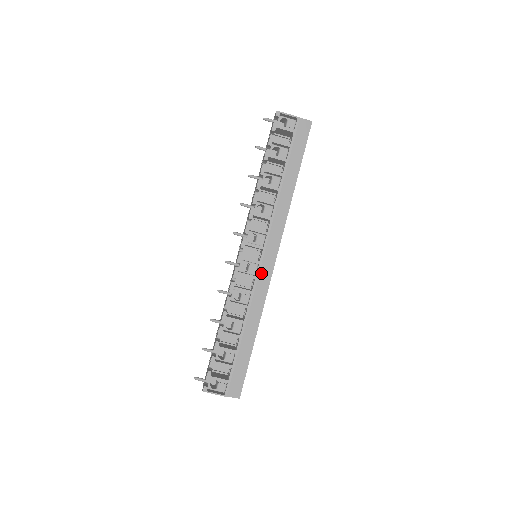
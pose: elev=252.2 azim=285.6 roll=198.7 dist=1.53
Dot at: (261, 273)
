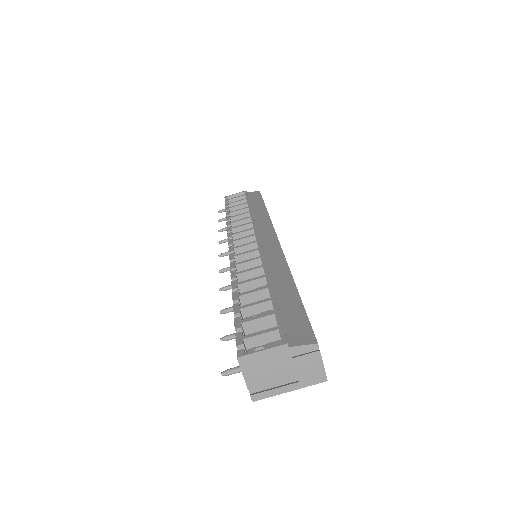
Dot at: (265, 247)
